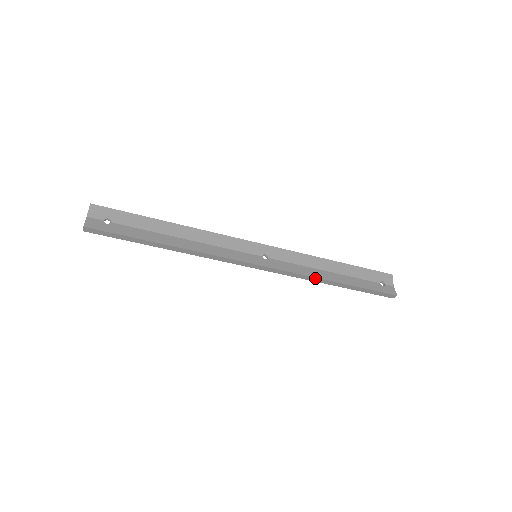
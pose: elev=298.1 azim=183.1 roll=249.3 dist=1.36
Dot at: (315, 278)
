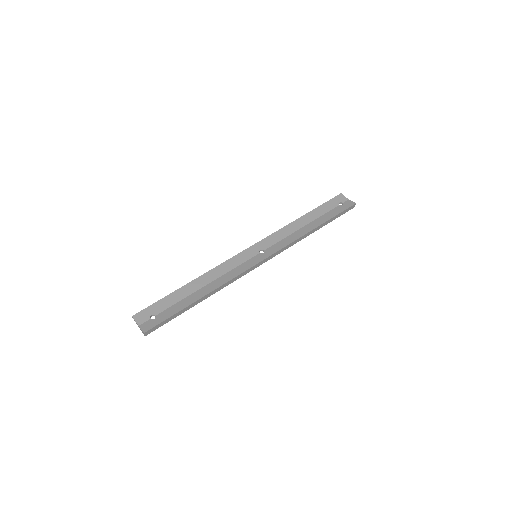
Dot at: (301, 237)
